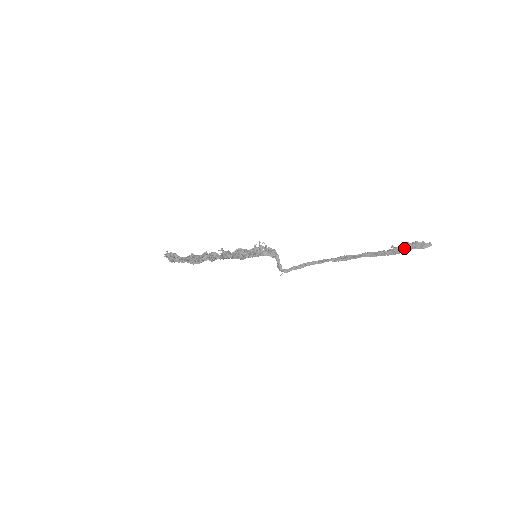
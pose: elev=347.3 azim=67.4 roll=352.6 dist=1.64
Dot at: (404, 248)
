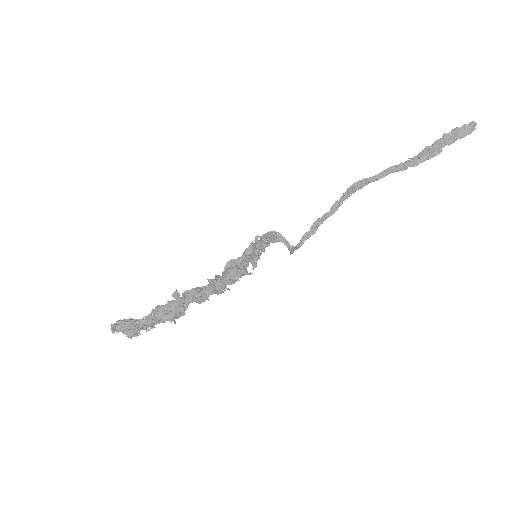
Dot at: (443, 144)
